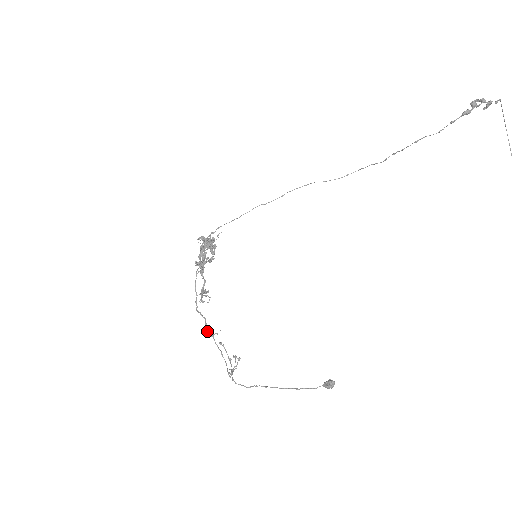
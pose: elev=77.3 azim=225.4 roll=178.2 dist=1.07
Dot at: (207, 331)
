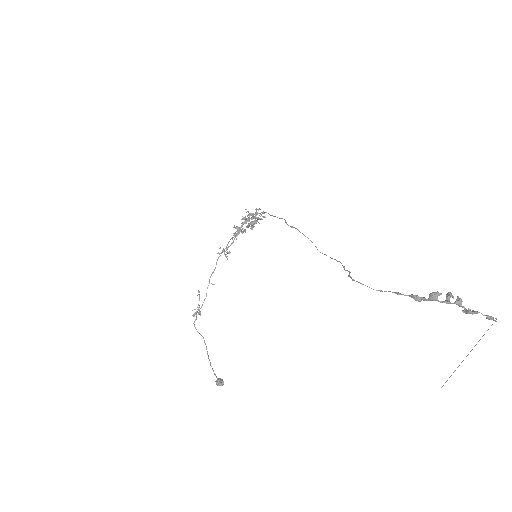
Dot at: (210, 277)
